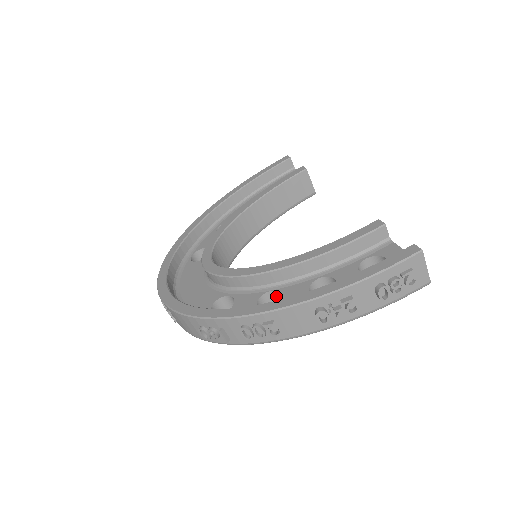
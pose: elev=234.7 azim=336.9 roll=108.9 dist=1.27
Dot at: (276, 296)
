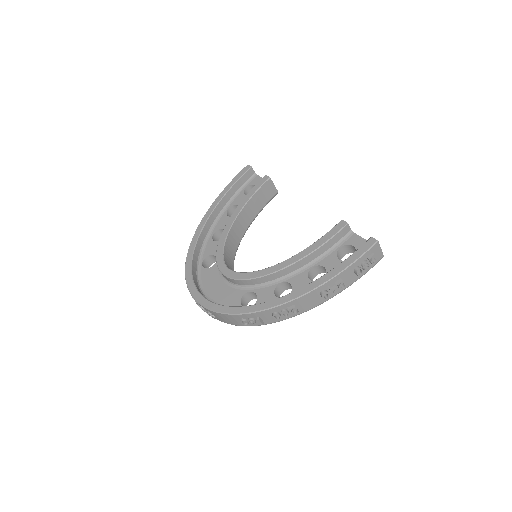
Dot at: (285, 285)
